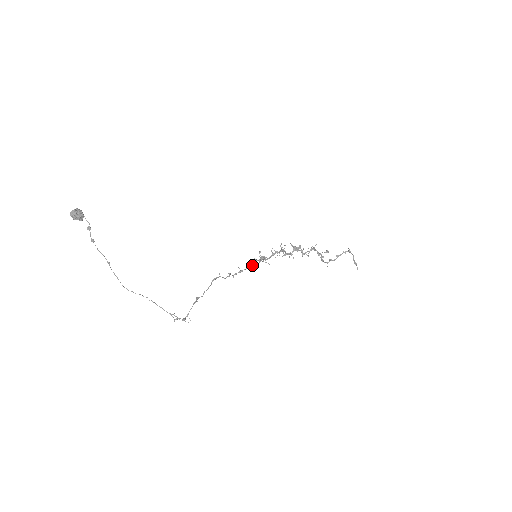
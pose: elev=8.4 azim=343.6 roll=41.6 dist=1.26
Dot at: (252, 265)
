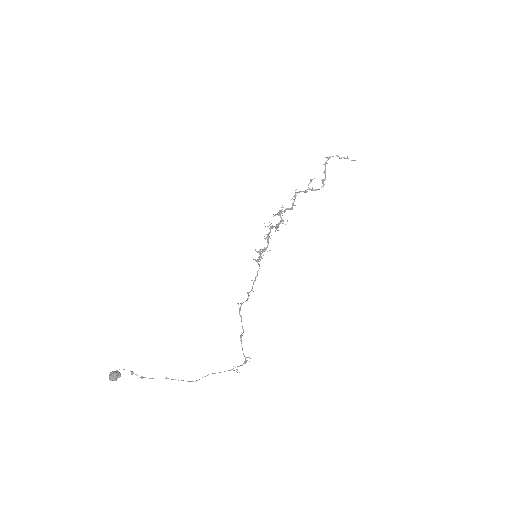
Dot at: (259, 266)
